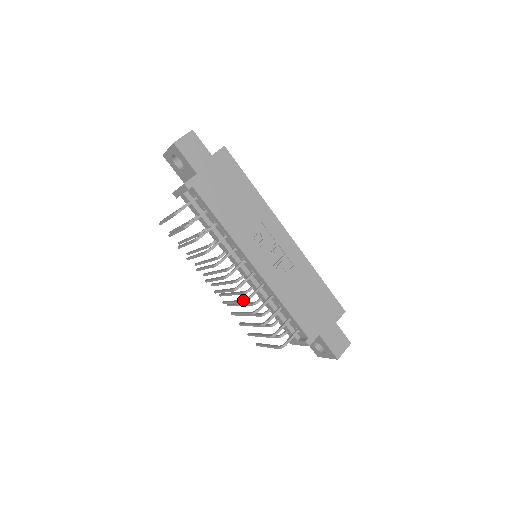
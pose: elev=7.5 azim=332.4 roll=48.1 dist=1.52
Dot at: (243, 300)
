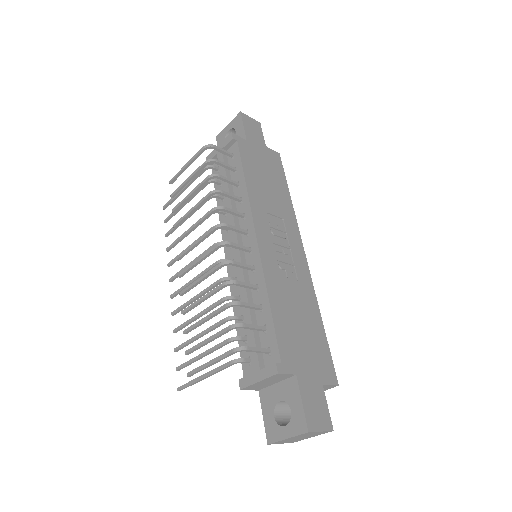
Dot at: (222, 262)
